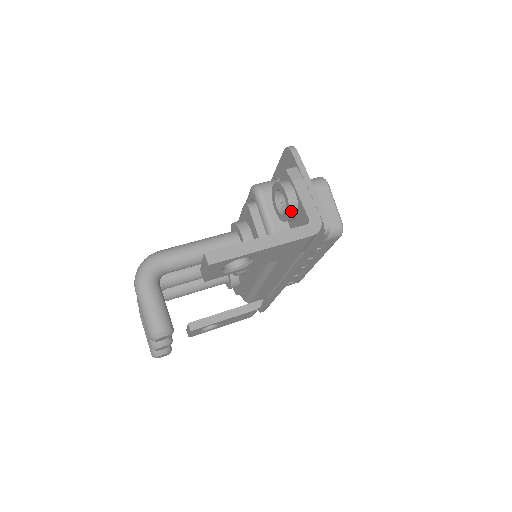
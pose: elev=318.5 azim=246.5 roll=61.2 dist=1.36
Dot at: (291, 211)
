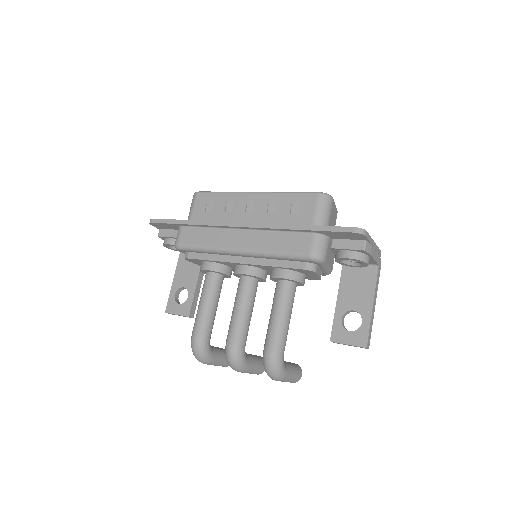
Dot at: (364, 266)
